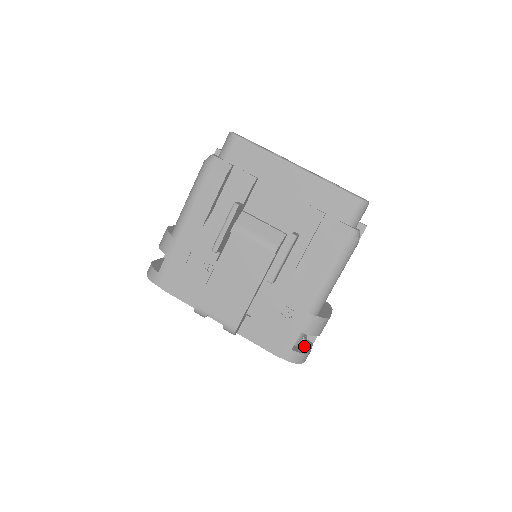
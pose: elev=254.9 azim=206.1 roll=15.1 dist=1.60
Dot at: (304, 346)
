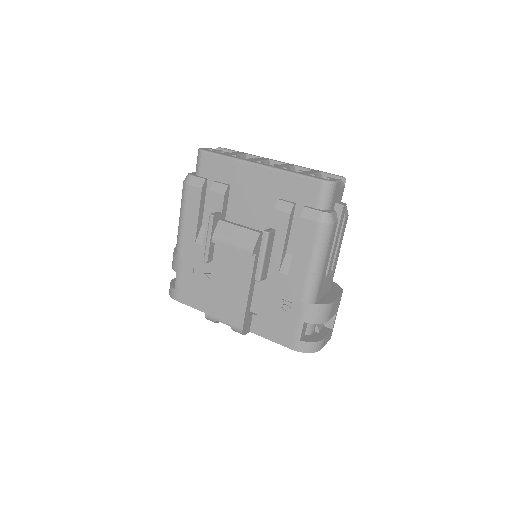
Dot at: (318, 334)
